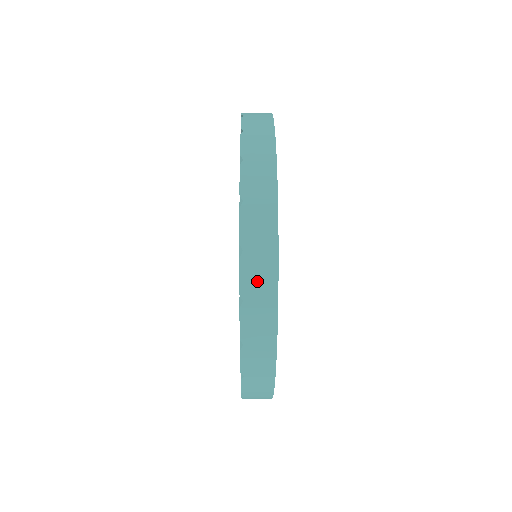
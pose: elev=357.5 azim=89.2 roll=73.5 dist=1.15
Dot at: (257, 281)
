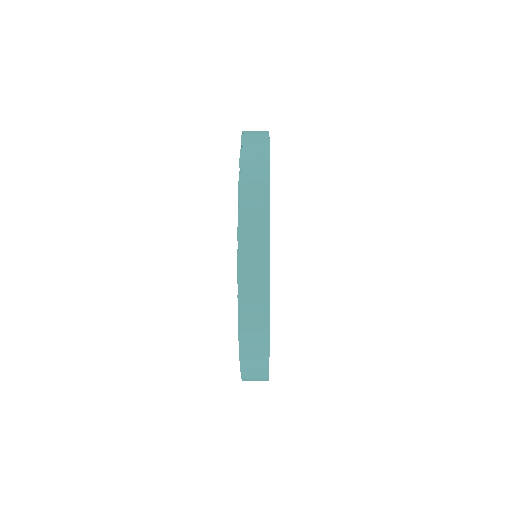
Dot at: (253, 160)
